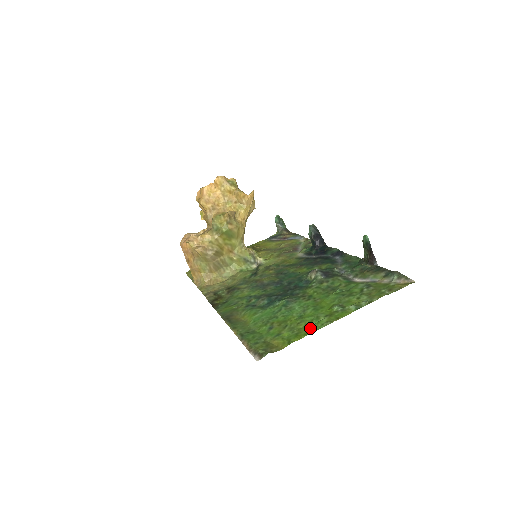
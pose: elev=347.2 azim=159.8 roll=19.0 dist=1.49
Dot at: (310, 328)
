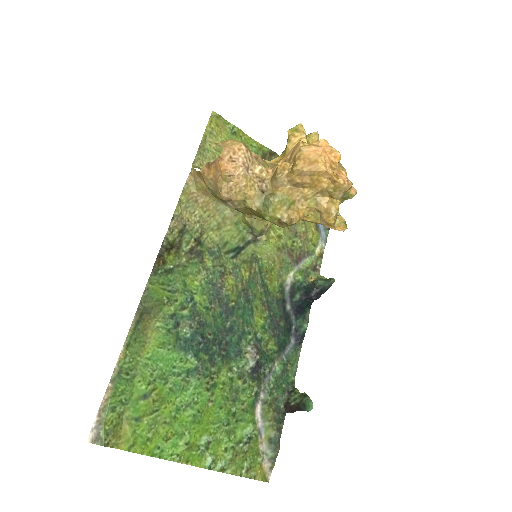
Dot at: (162, 446)
